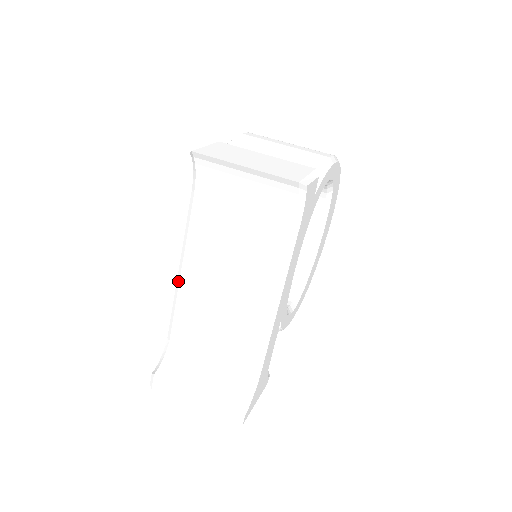
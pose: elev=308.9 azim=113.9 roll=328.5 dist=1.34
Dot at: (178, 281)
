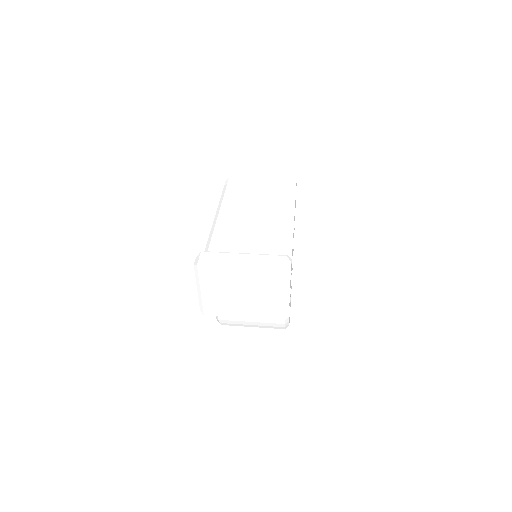
Dot at: (216, 219)
